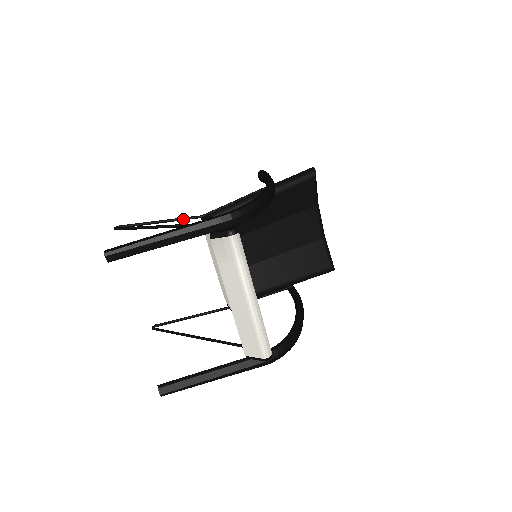
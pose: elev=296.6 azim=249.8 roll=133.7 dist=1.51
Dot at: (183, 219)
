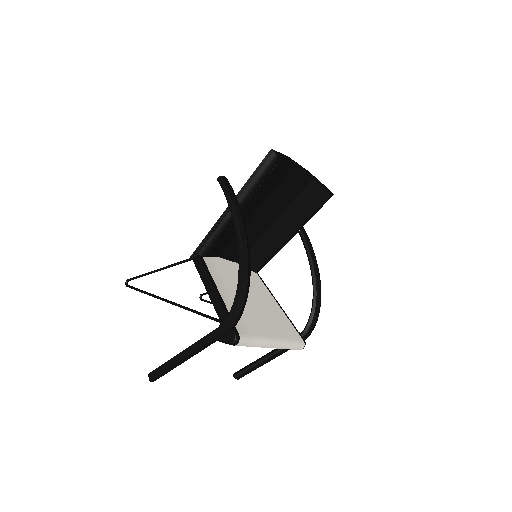
Dot at: occluded
